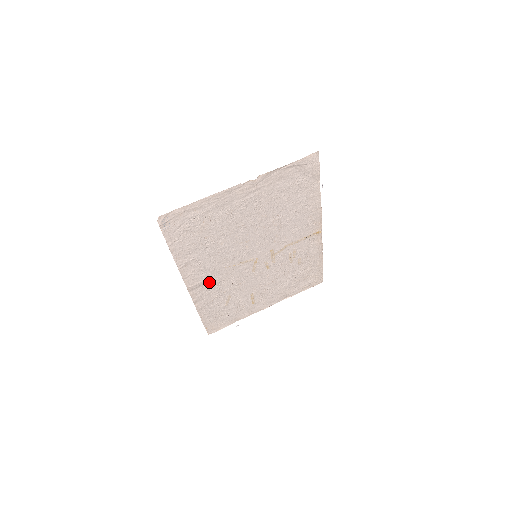
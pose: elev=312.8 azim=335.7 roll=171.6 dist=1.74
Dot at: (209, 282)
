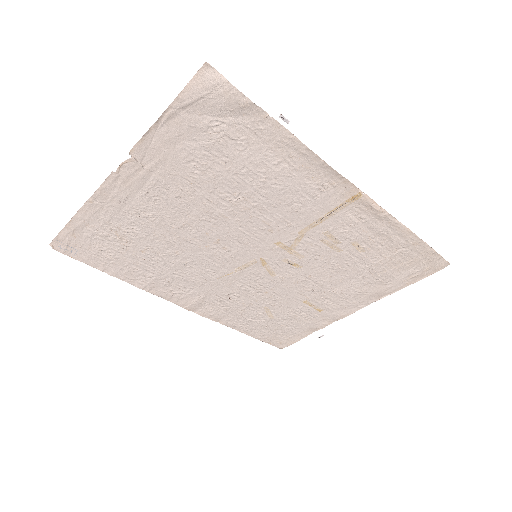
Dot at: (212, 297)
